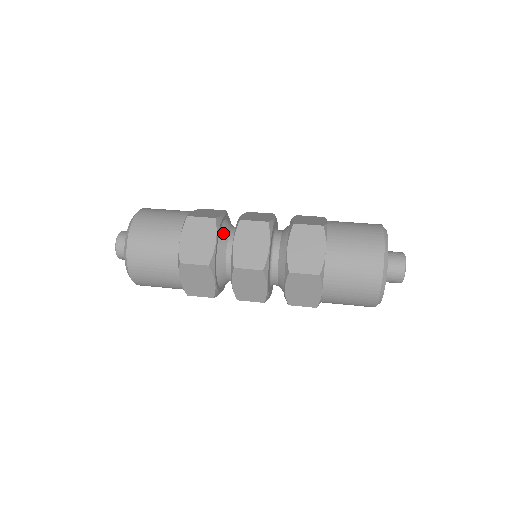
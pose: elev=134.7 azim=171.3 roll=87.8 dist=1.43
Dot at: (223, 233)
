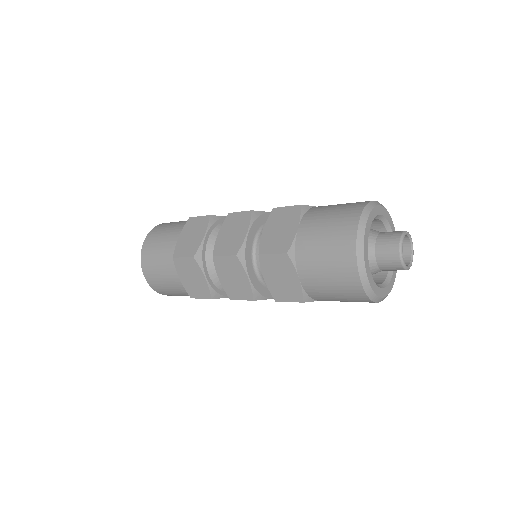
Dot at: (210, 261)
